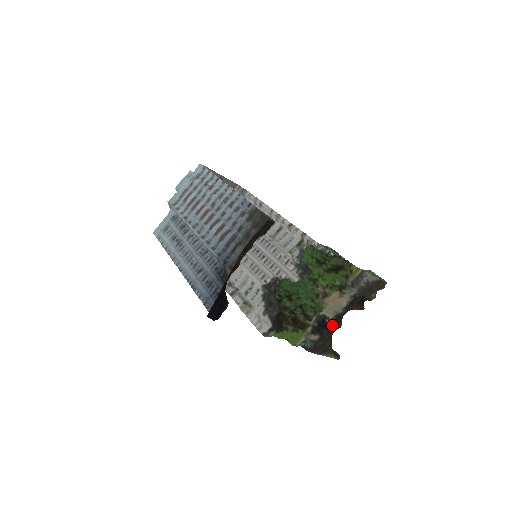
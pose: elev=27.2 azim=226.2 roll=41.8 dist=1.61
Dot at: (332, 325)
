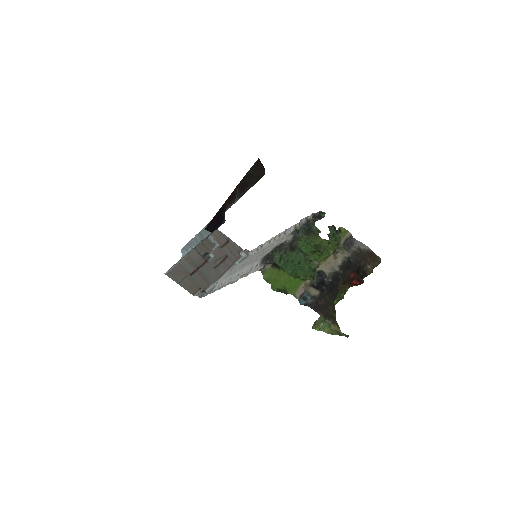
Dot at: (331, 284)
